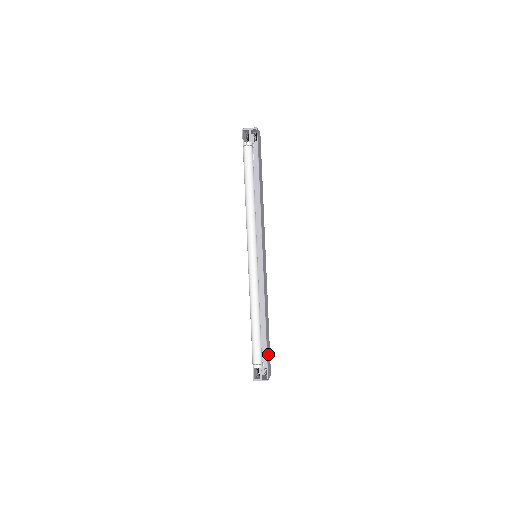
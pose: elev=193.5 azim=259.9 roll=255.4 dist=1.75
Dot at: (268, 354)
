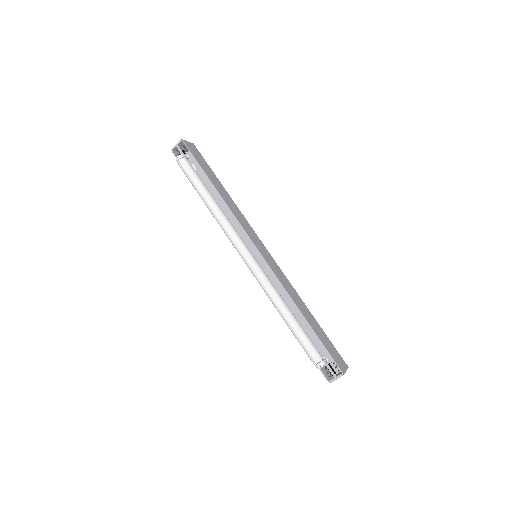
Dot at: (329, 346)
